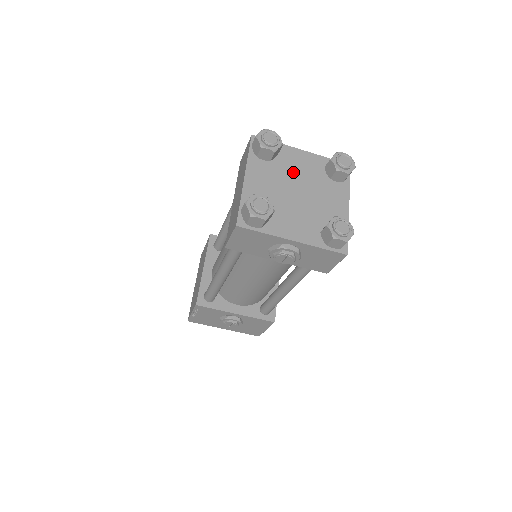
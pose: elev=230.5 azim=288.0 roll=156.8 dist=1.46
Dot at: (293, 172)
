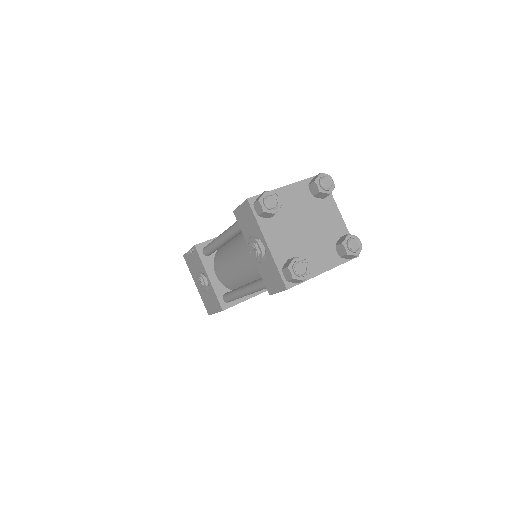
Dot at: (318, 217)
